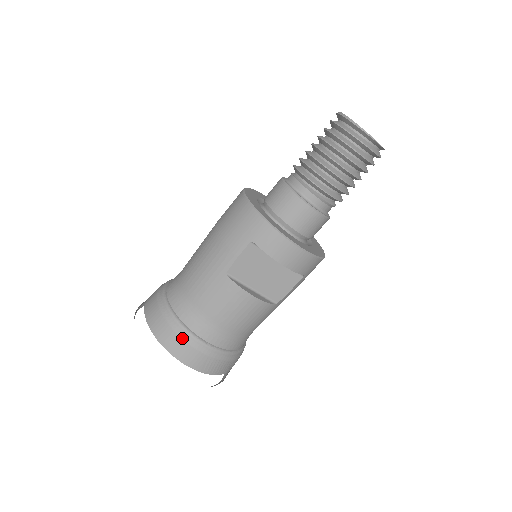
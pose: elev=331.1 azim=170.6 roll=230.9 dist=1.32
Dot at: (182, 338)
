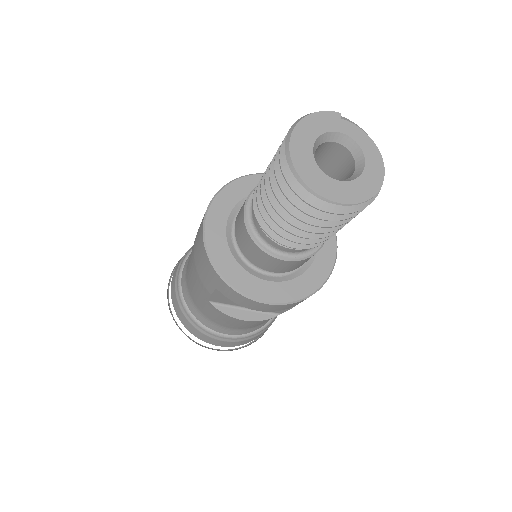
Dot at: (197, 330)
